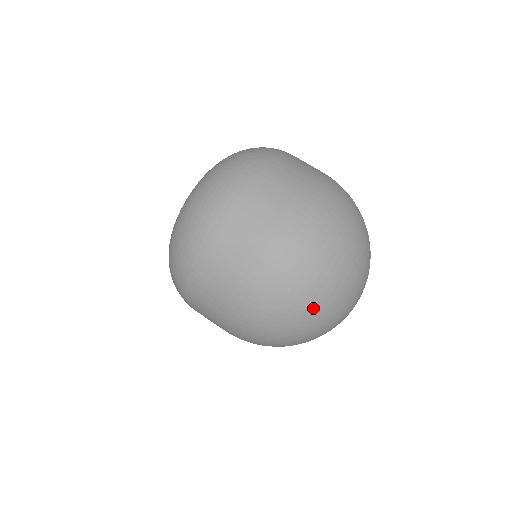
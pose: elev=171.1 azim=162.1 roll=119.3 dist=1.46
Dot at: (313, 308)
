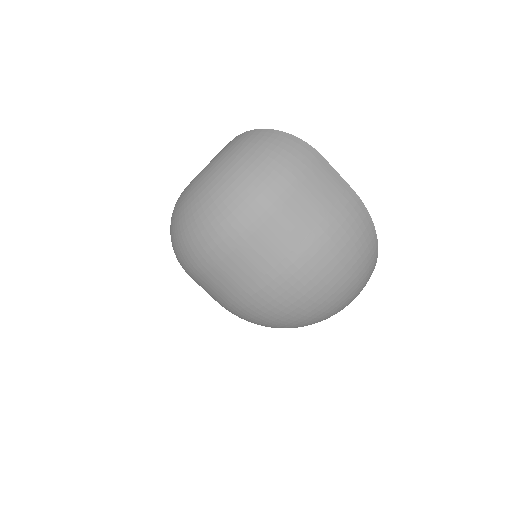
Dot at: (295, 327)
